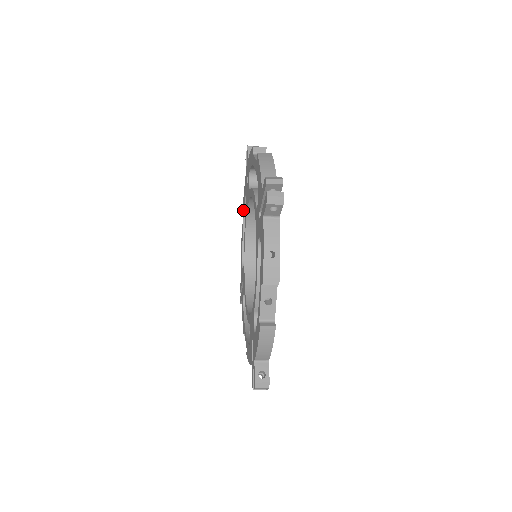
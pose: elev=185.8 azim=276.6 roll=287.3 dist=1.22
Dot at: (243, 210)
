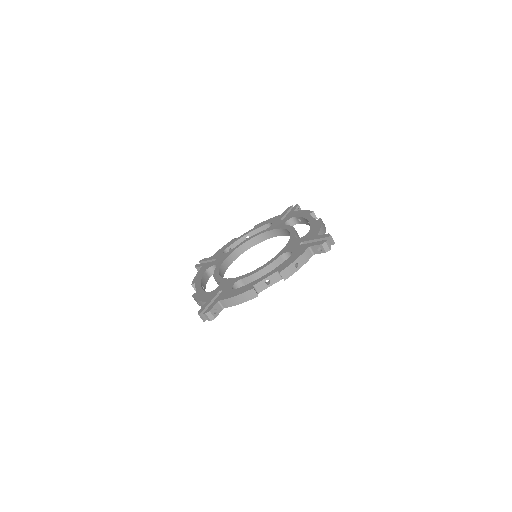
Dot at: (198, 280)
